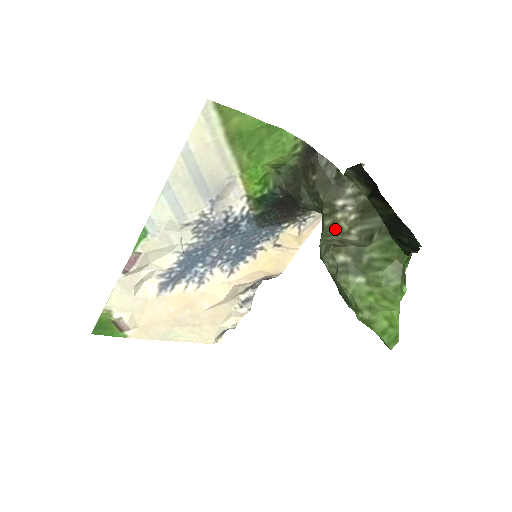
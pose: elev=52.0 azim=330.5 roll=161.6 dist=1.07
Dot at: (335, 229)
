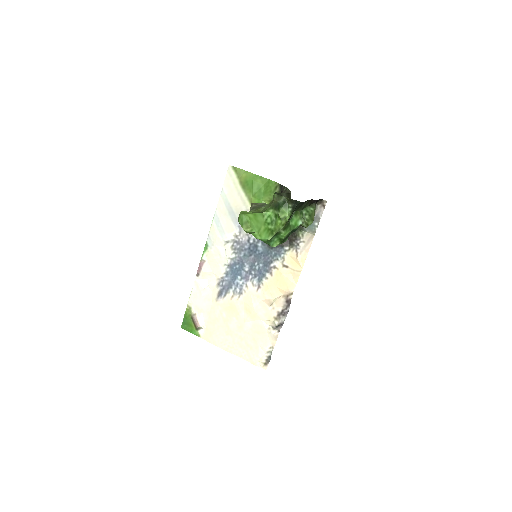
Dot at: occluded
